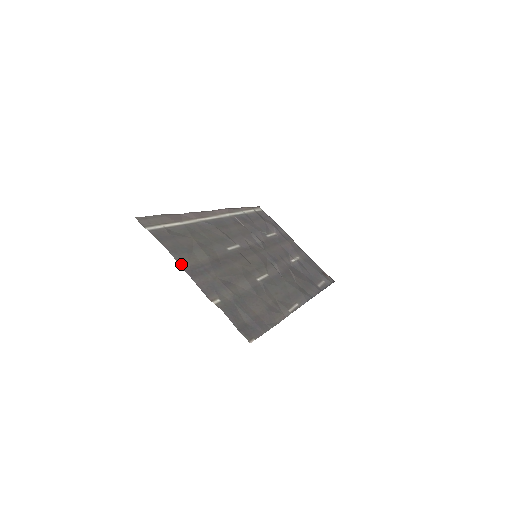
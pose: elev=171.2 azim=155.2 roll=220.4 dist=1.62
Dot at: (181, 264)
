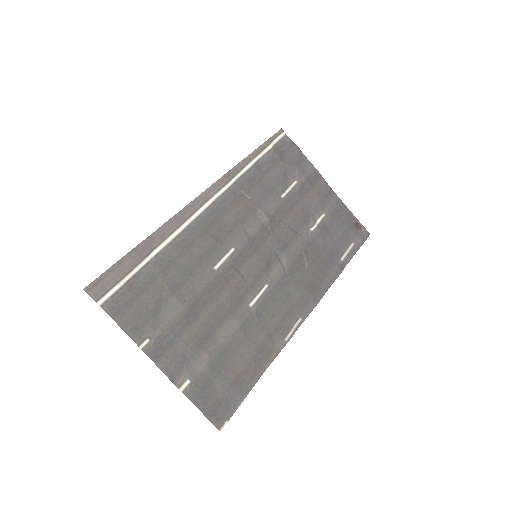
Dot at: (143, 345)
